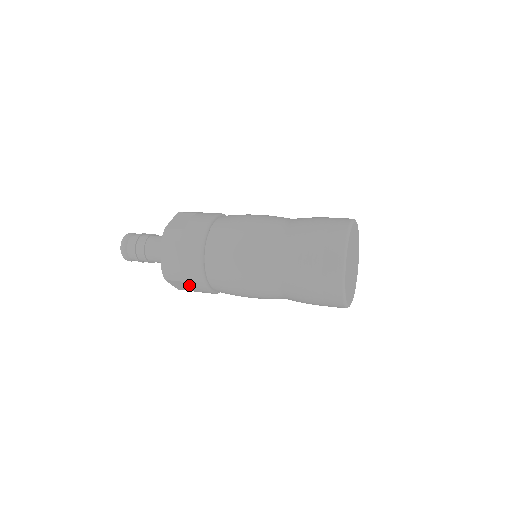
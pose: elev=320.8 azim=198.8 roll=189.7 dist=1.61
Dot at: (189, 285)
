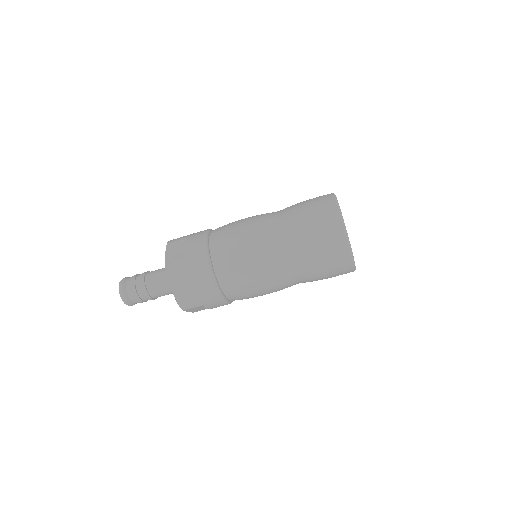
Dot at: (208, 306)
